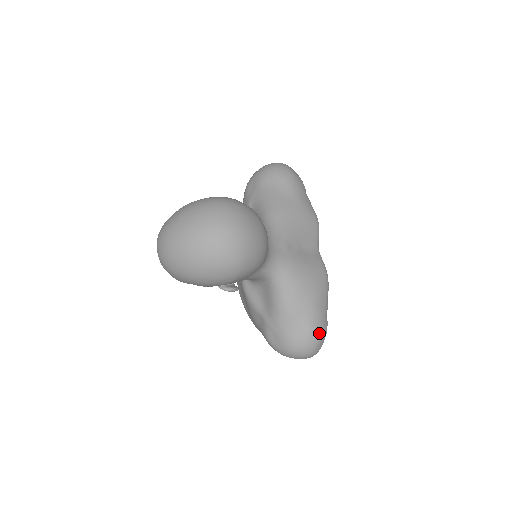
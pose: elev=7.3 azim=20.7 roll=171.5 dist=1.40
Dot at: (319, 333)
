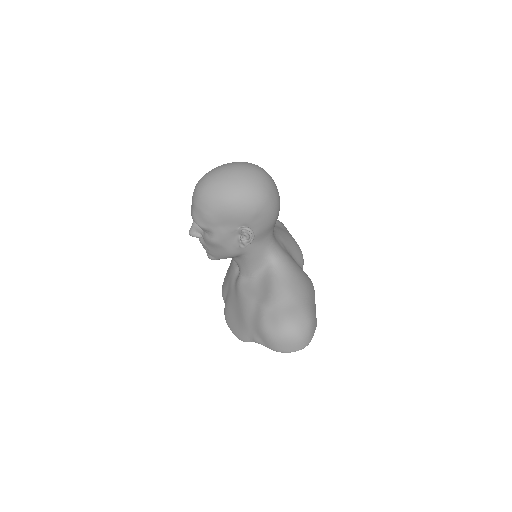
Dot at: (312, 316)
